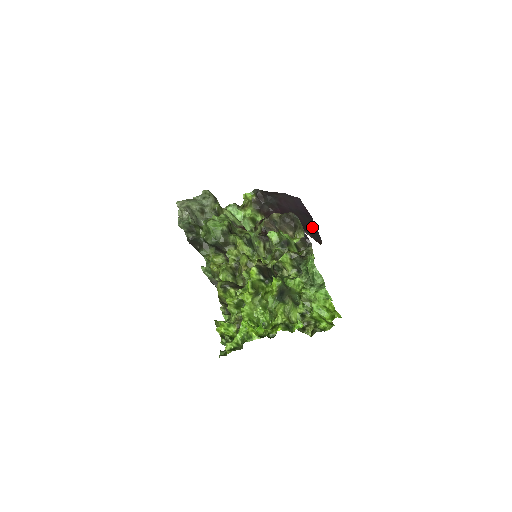
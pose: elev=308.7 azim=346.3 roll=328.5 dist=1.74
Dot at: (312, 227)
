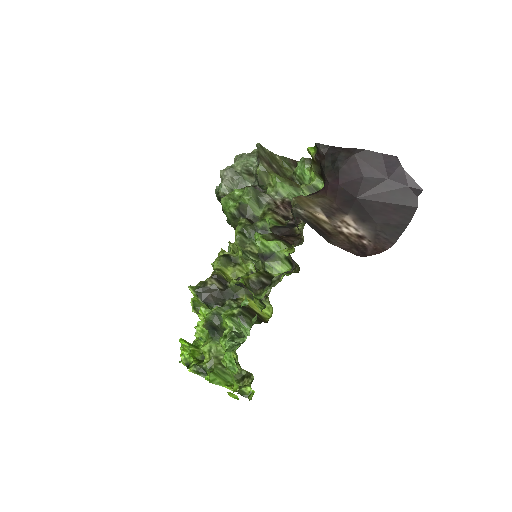
Dot at: (400, 213)
